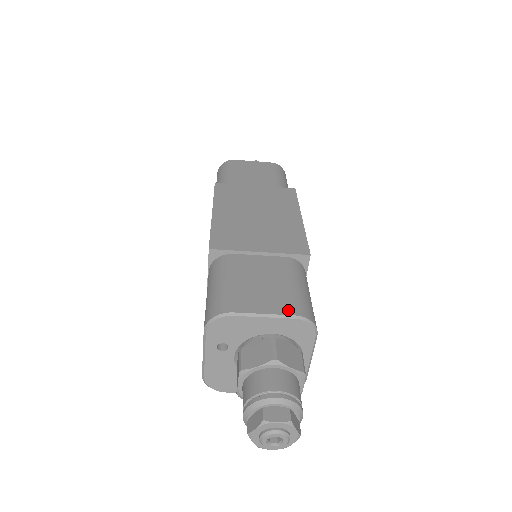
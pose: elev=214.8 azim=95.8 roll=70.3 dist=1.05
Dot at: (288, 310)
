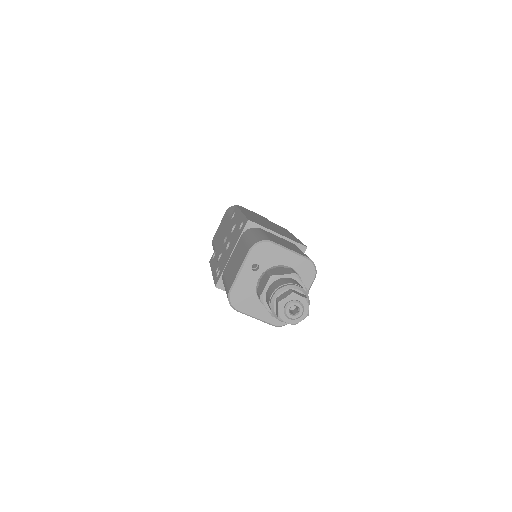
Dot at: (303, 255)
